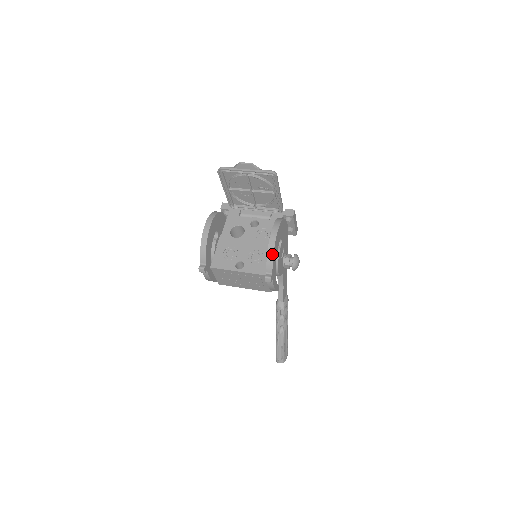
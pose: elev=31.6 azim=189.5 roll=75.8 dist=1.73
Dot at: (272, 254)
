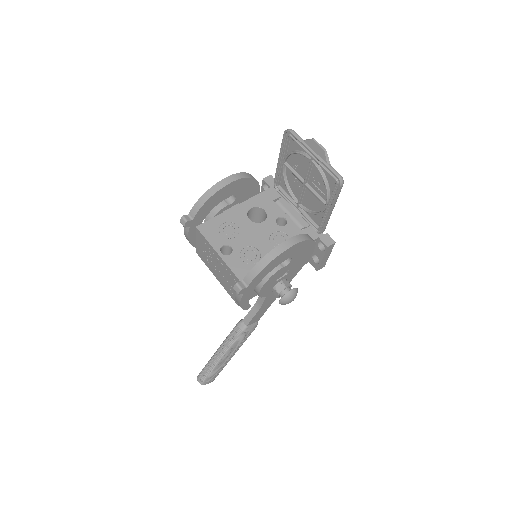
Dot at: (264, 265)
